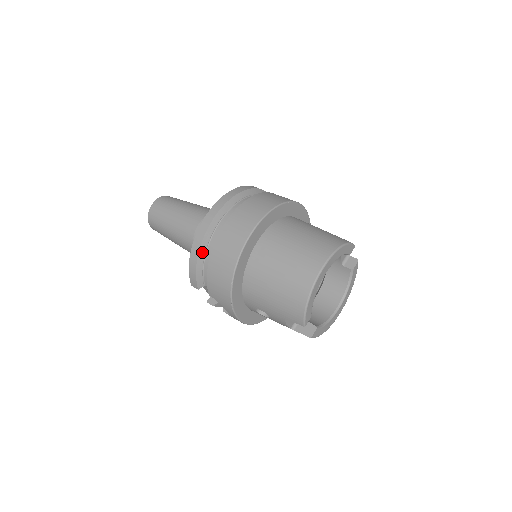
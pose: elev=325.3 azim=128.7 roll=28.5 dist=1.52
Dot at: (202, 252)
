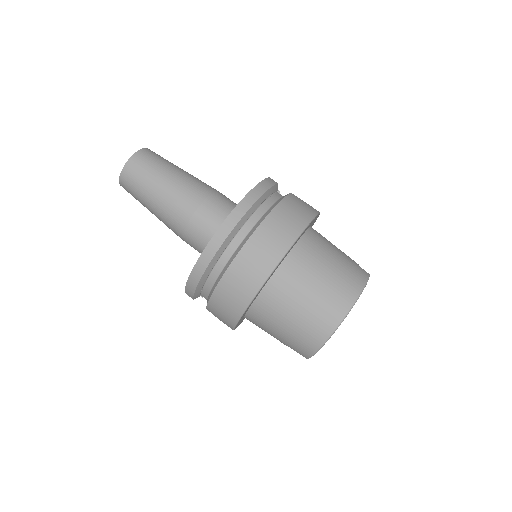
Dot at: (205, 276)
